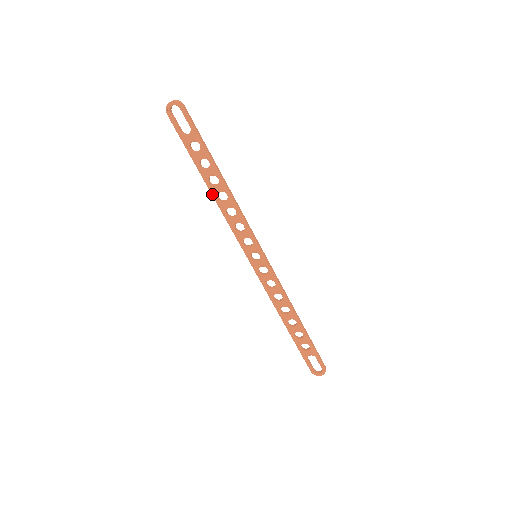
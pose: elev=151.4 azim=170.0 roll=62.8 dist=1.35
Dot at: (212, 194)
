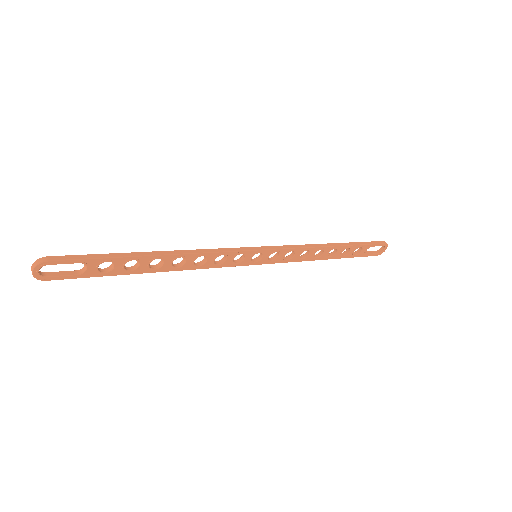
Dot at: (168, 271)
